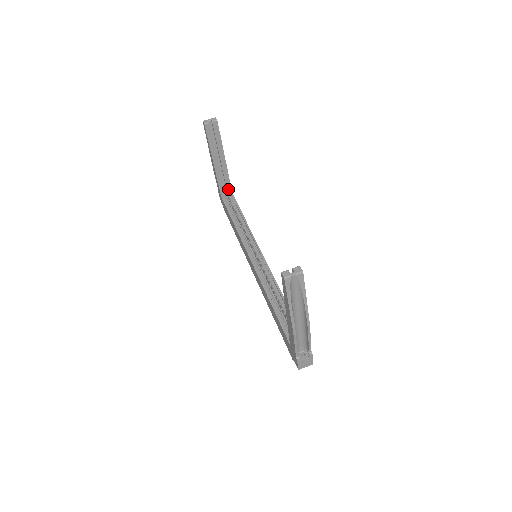
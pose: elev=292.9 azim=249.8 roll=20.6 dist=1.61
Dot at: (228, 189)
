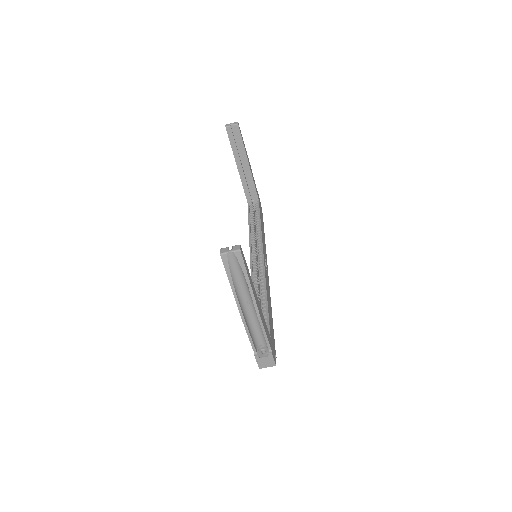
Dot at: (254, 195)
